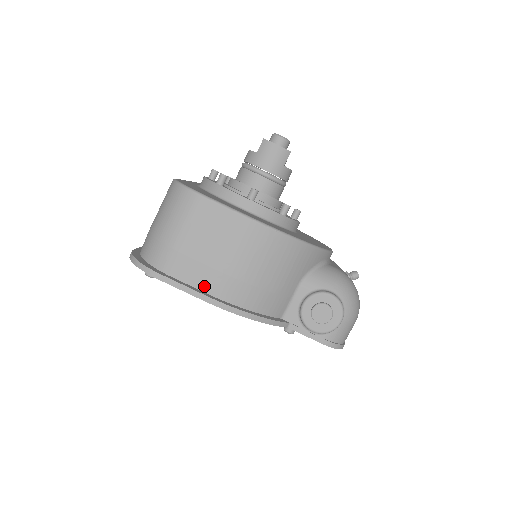
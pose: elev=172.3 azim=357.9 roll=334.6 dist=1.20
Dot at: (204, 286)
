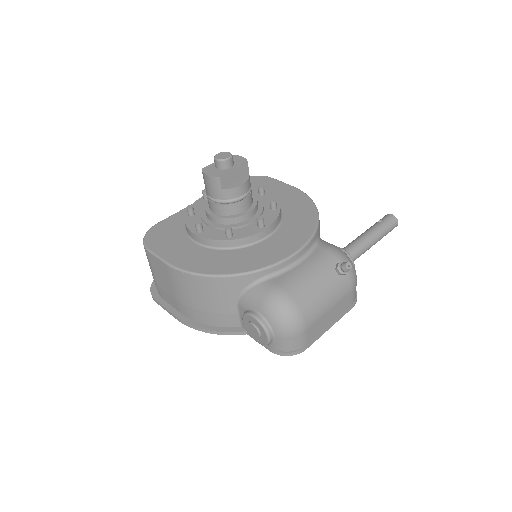
Dot at: (176, 308)
